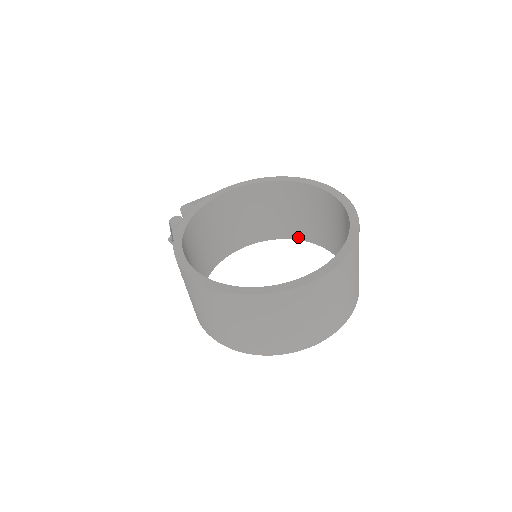
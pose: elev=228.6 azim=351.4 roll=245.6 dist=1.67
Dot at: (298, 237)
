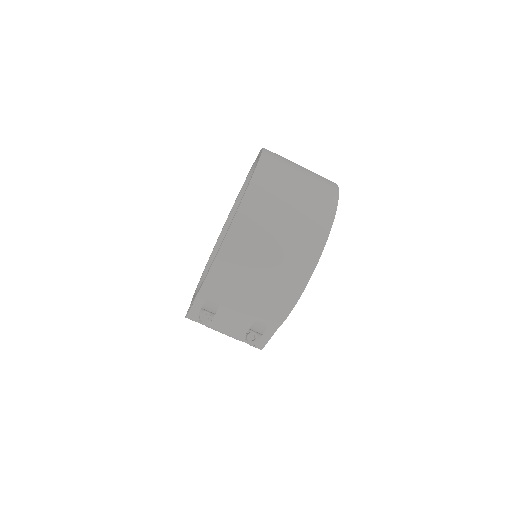
Dot at: occluded
